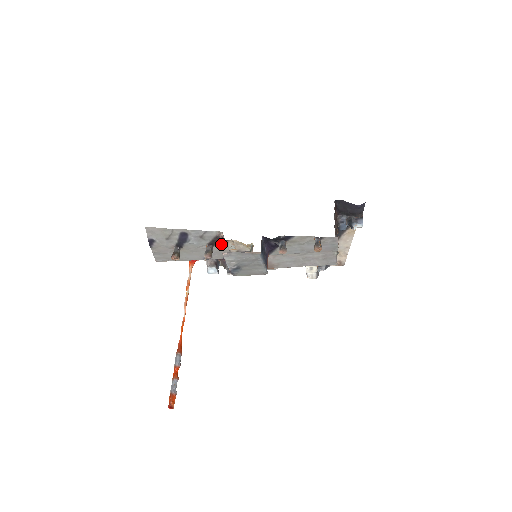
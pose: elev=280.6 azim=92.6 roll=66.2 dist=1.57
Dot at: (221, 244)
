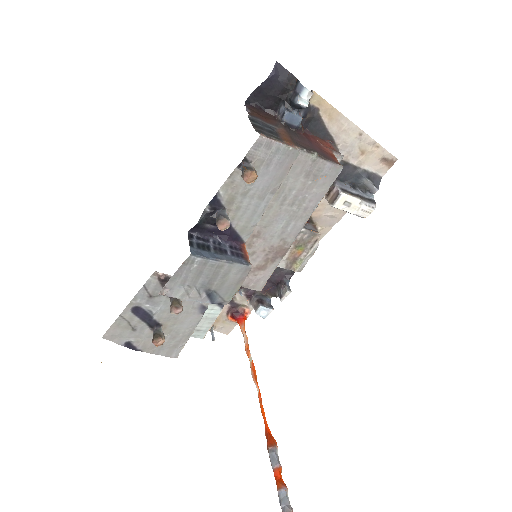
Dot at: occluded
